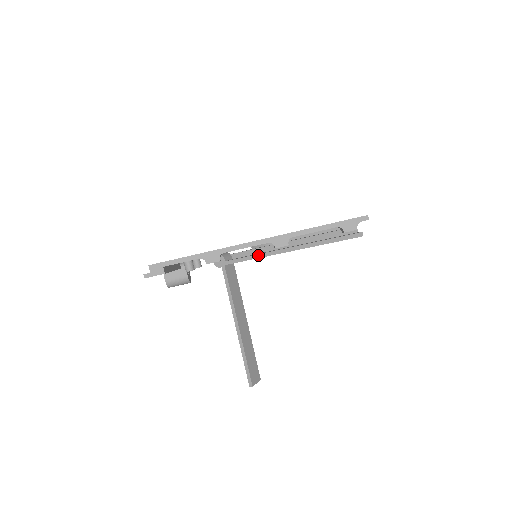
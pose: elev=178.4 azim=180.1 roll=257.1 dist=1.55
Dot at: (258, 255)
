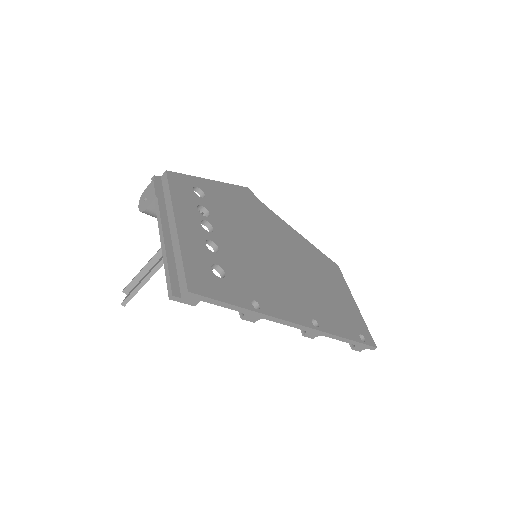
Dot at: occluded
